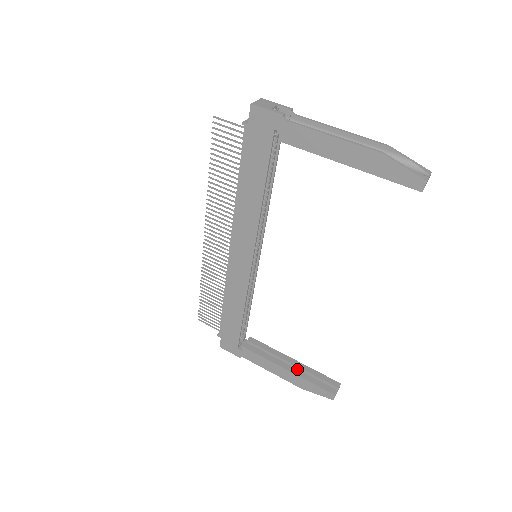
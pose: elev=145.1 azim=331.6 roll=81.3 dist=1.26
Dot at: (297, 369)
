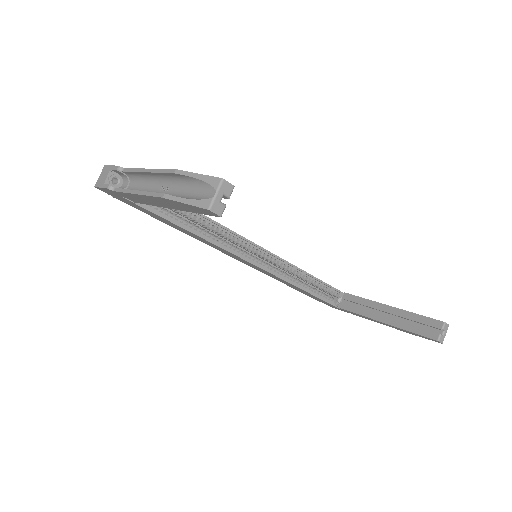
Dot at: (393, 318)
